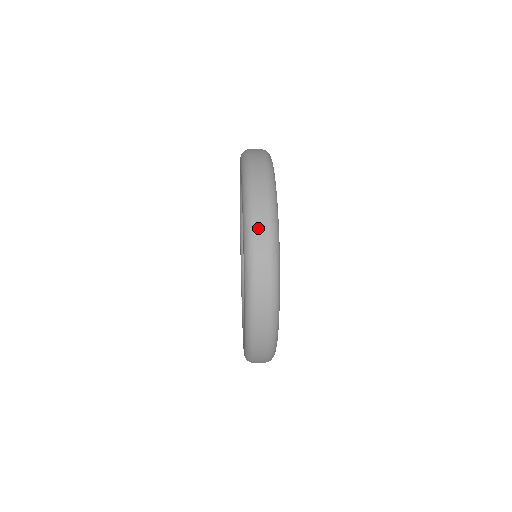
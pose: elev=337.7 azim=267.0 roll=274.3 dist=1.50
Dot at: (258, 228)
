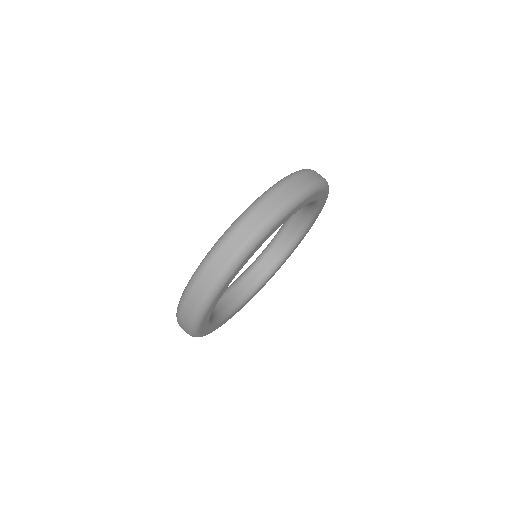
Dot at: (222, 252)
